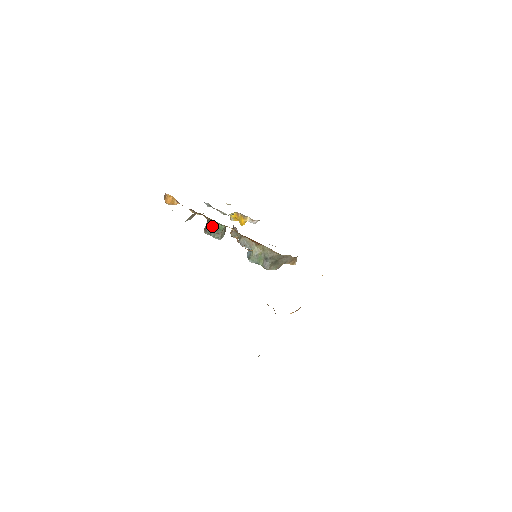
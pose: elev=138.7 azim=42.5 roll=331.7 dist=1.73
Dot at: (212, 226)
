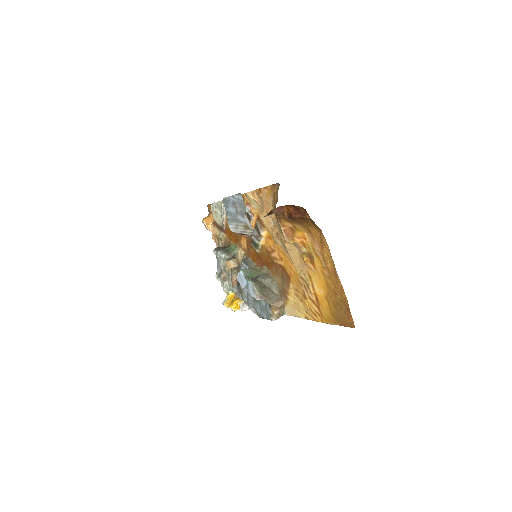
Dot at: (225, 248)
